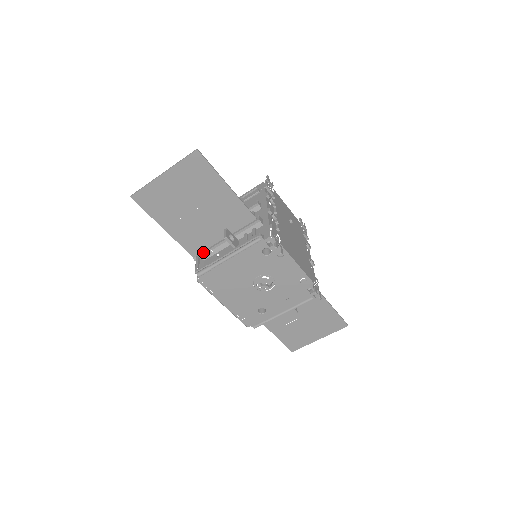
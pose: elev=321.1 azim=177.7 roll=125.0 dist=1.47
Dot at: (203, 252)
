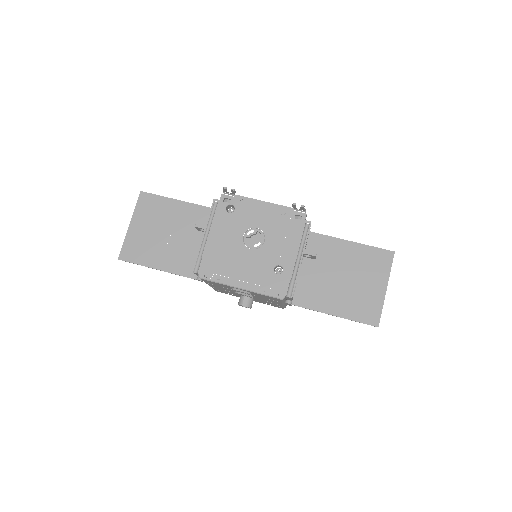
Dot at: occluded
